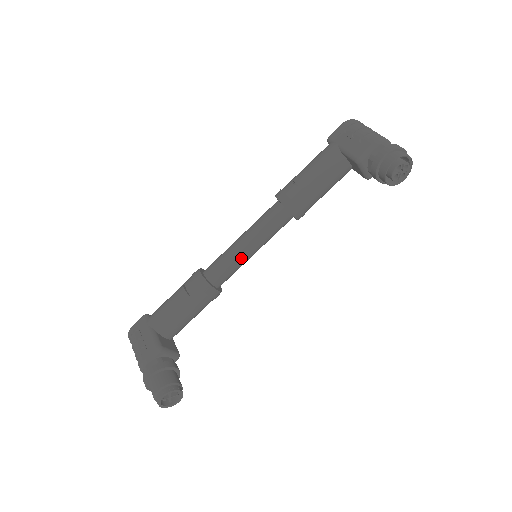
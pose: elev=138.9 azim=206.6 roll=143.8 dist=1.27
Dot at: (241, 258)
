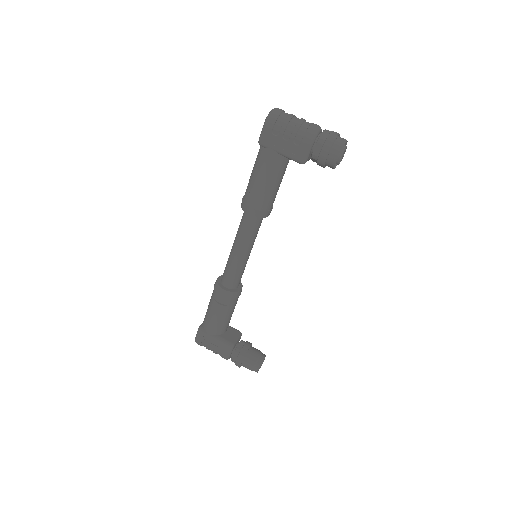
Dot at: (245, 263)
